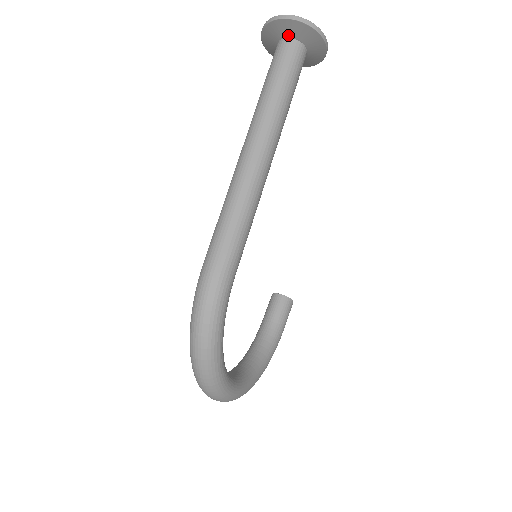
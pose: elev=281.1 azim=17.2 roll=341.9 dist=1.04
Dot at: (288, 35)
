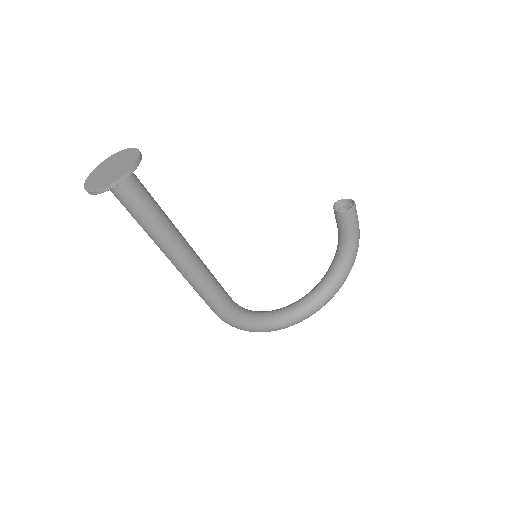
Dot at: occluded
